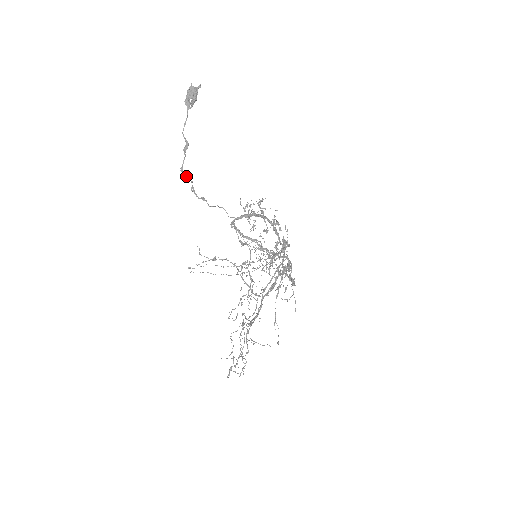
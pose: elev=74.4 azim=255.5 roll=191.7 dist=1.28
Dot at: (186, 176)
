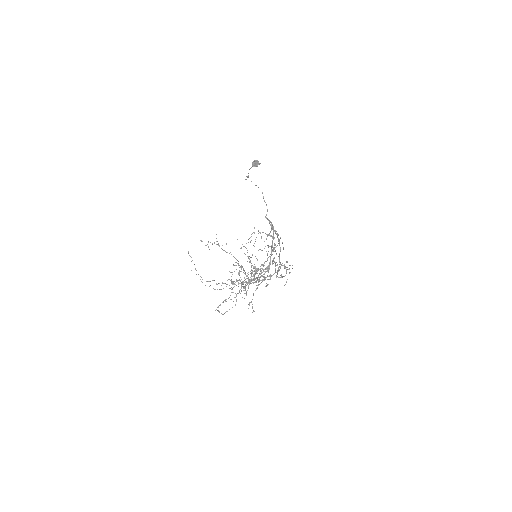
Dot at: occluded
